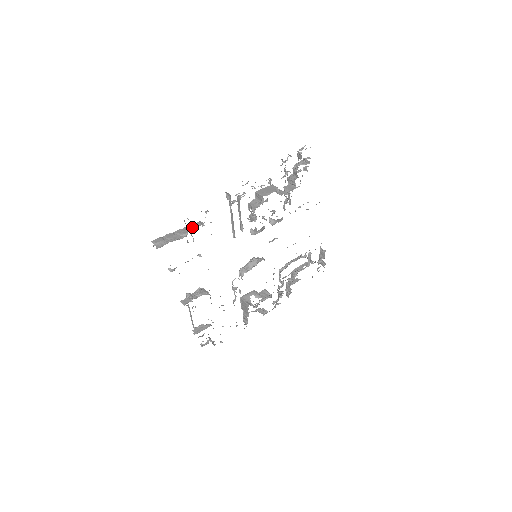
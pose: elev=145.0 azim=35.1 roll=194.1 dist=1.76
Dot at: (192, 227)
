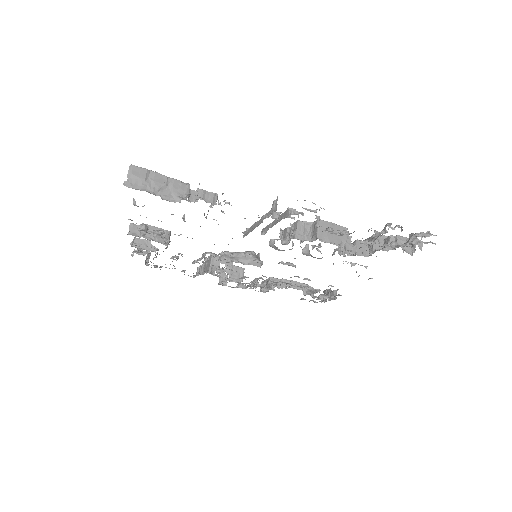
Dot at: occluded
